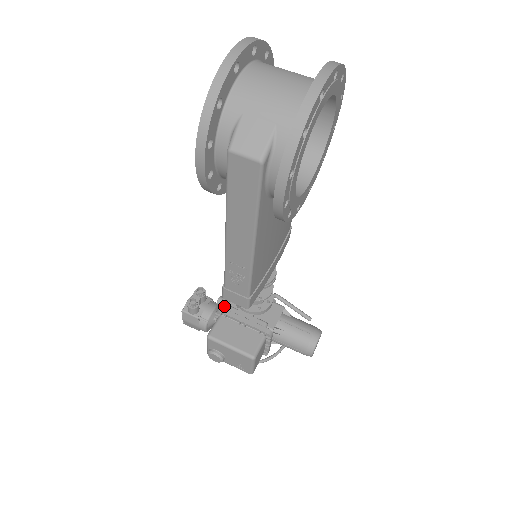
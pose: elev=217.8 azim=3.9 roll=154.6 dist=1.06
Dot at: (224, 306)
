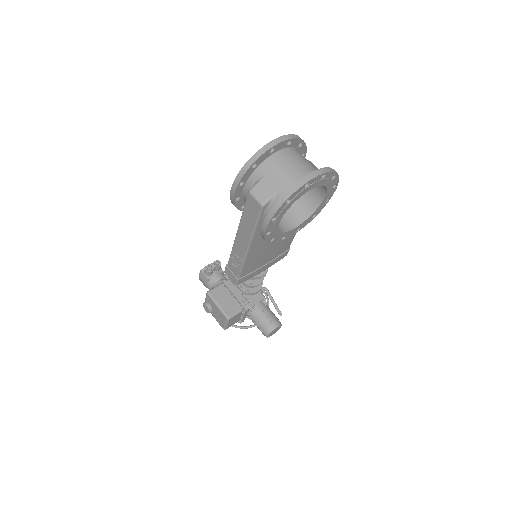
Dot at: (228, 279)
